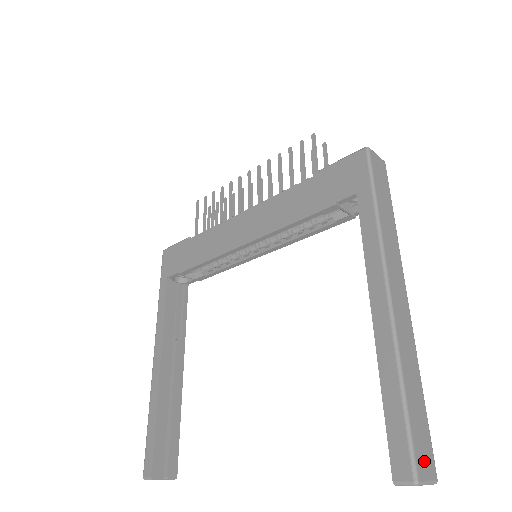
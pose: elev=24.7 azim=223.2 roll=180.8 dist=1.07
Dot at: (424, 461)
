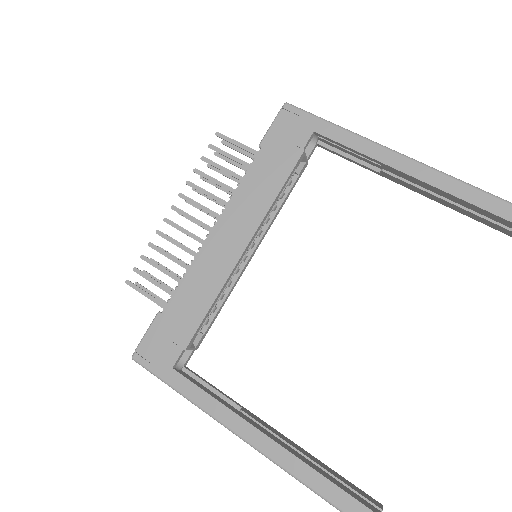
Dot at: out of frame
